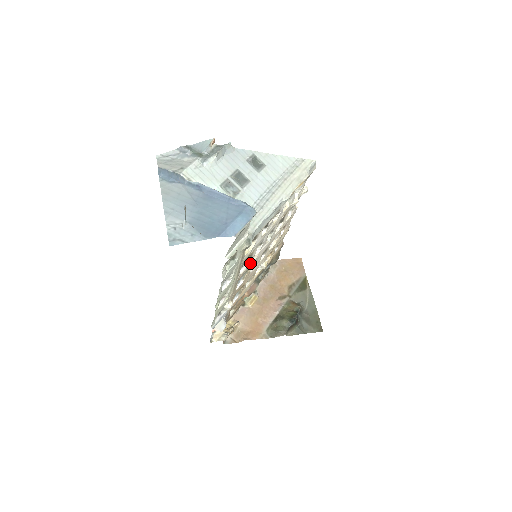
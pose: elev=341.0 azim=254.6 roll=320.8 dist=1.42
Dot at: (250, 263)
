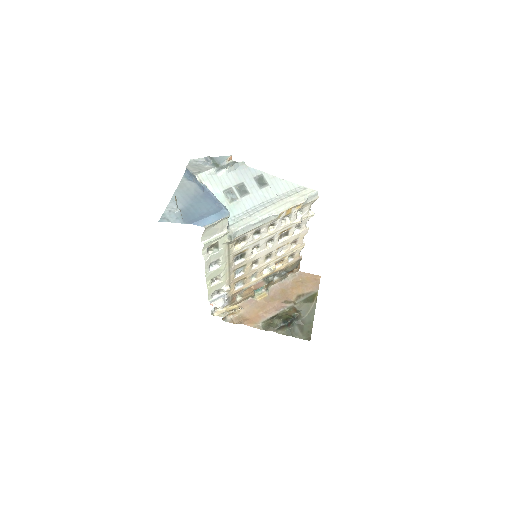
Dot at: (247, 259)
